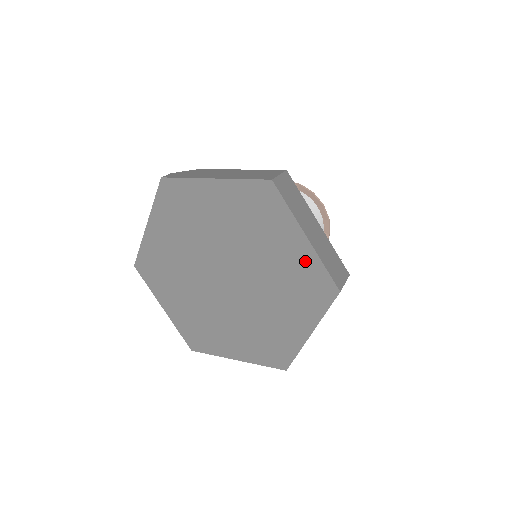
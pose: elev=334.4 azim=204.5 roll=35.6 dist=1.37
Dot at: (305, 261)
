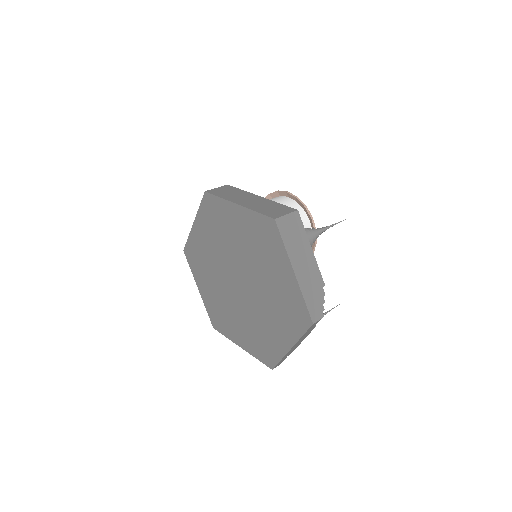
Dot at: (249, 221)
